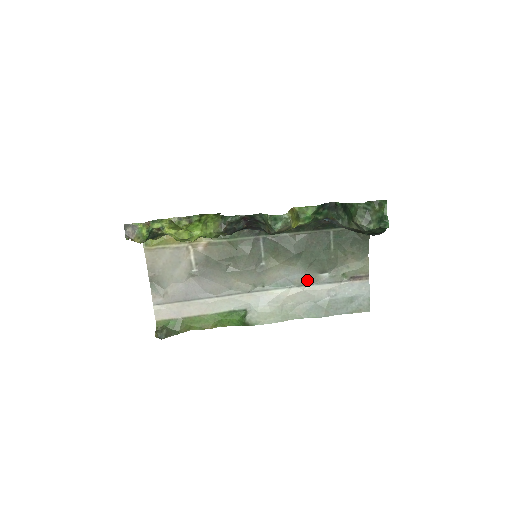
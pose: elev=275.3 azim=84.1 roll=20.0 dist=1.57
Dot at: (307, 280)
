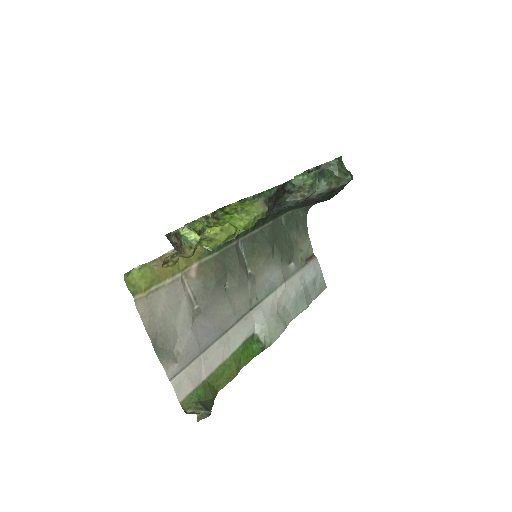
Dot at: (284, 275)
